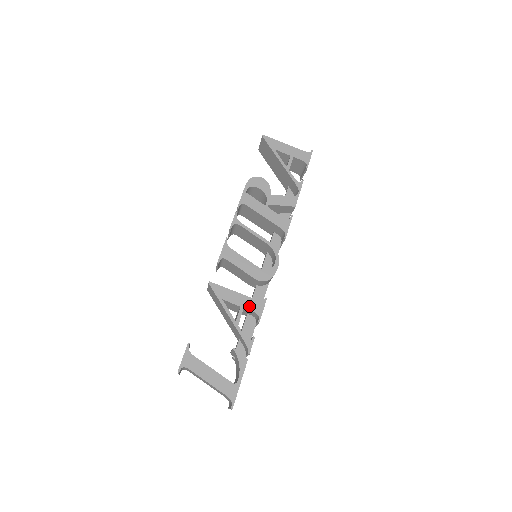
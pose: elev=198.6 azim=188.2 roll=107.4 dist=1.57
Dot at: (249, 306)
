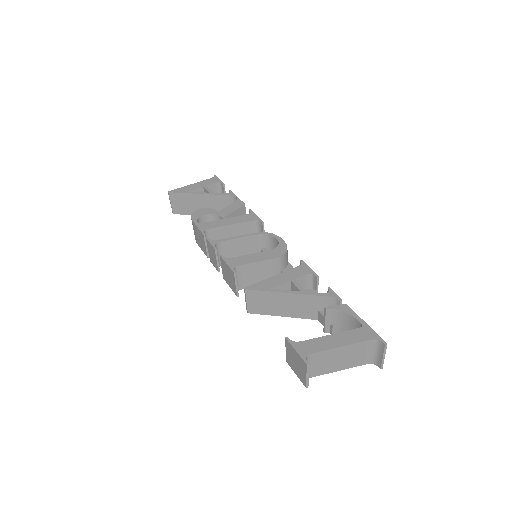
Dot at: (296, 275)
